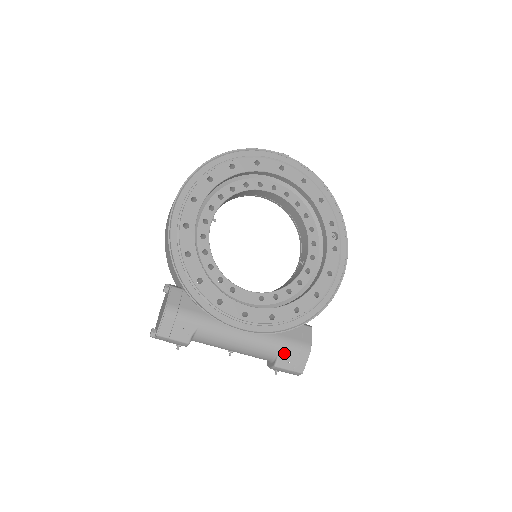
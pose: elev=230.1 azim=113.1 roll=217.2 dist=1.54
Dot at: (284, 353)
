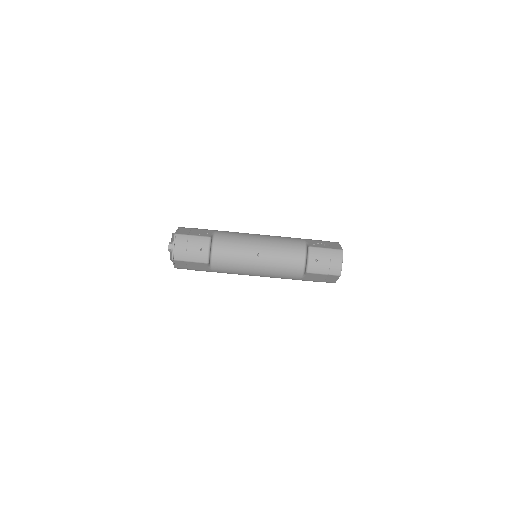
Dot at: (312, 241)
